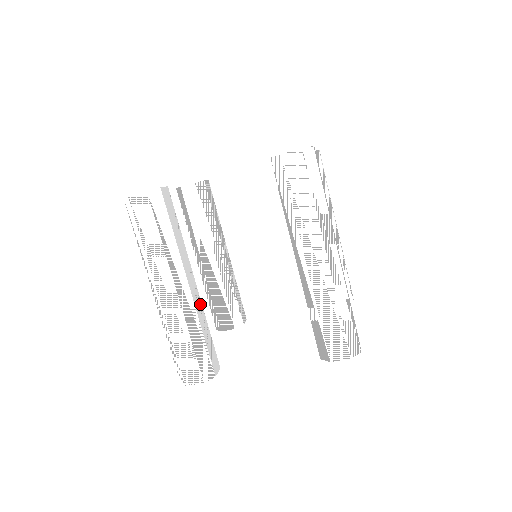
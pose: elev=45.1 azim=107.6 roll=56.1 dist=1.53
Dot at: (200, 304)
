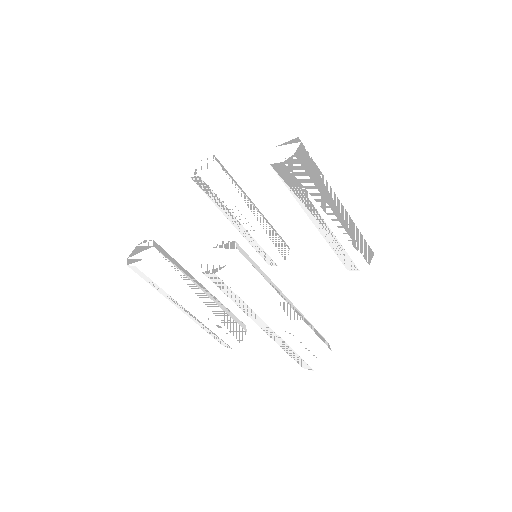
Dot at: (214, 306)
